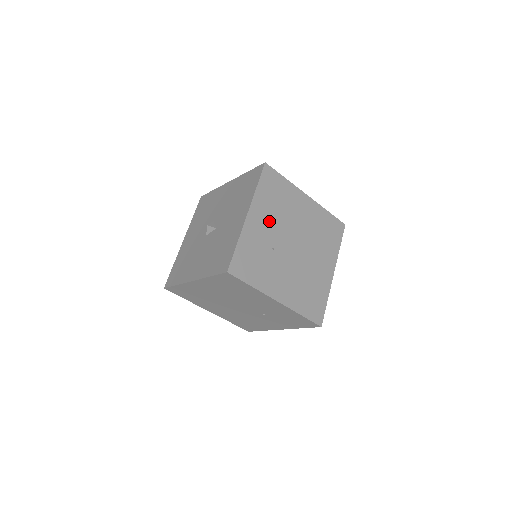
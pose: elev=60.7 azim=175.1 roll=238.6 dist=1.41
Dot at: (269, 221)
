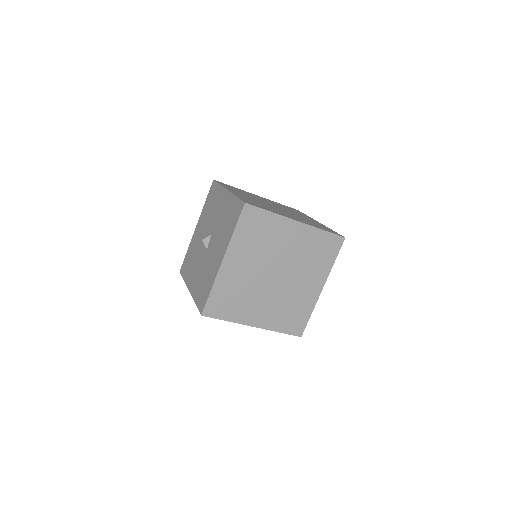
Dot at: (246, 196)
